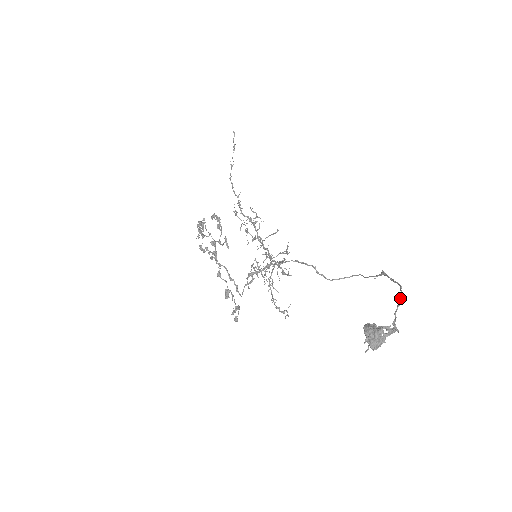
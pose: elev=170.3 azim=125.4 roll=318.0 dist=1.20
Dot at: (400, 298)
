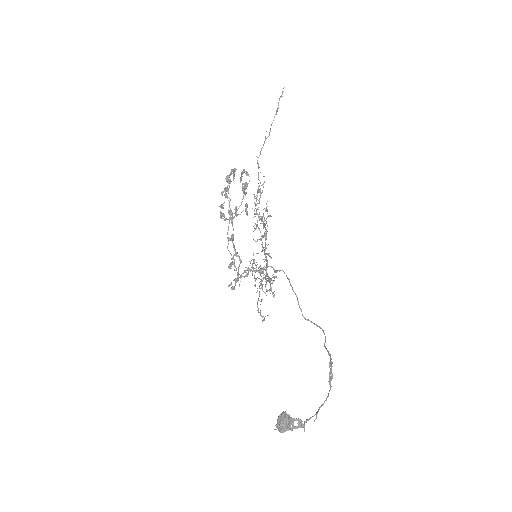
Dot at: (319, 409)
